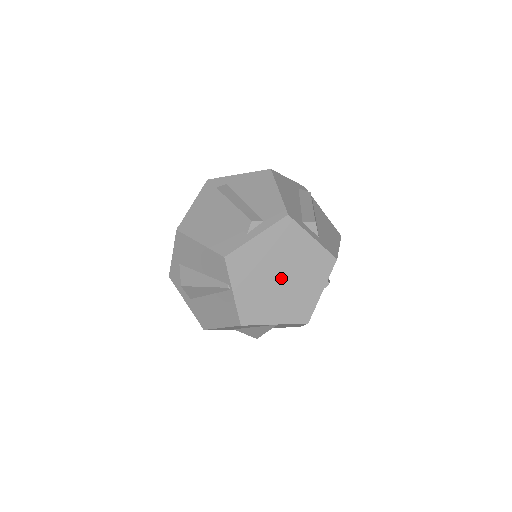
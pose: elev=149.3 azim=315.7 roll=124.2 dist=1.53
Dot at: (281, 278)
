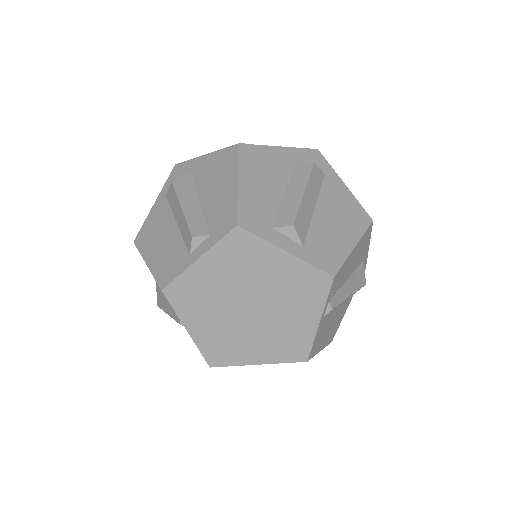
Dot at: (250, 309)
